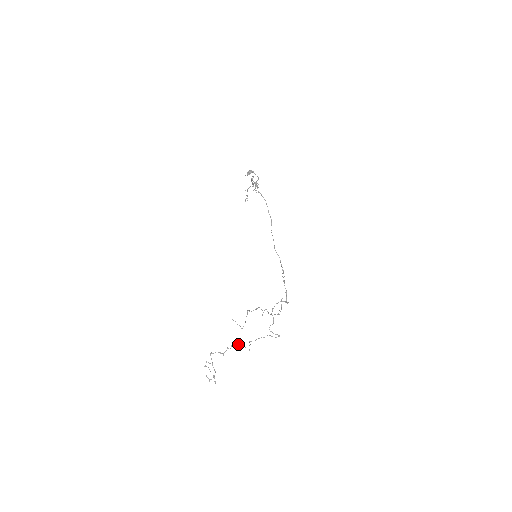
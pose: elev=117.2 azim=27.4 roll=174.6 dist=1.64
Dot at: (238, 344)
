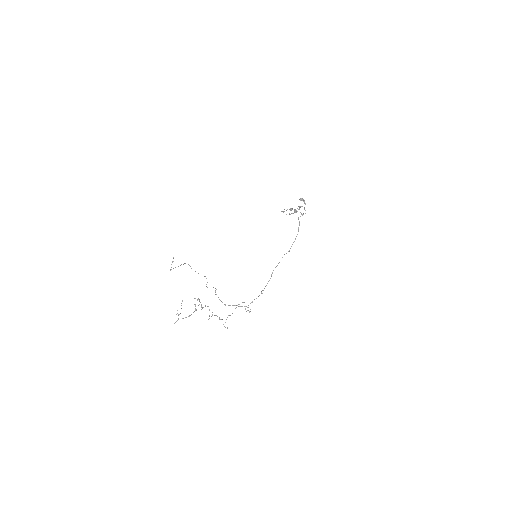
Dot at: occluded
